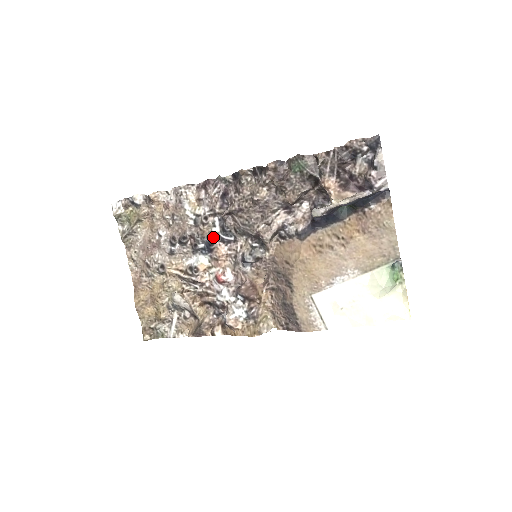
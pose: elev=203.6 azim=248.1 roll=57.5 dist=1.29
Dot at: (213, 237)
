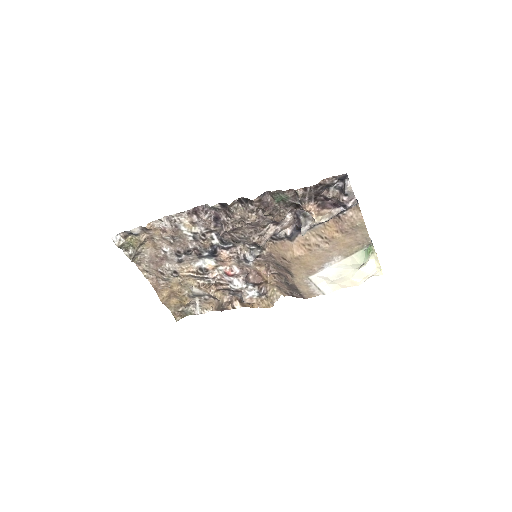
Dot at: (214, 247)
